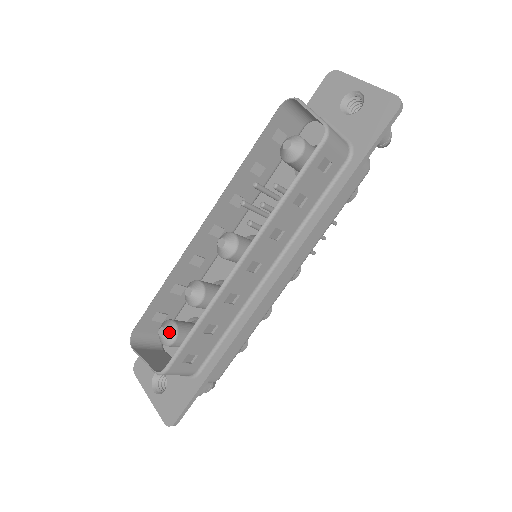
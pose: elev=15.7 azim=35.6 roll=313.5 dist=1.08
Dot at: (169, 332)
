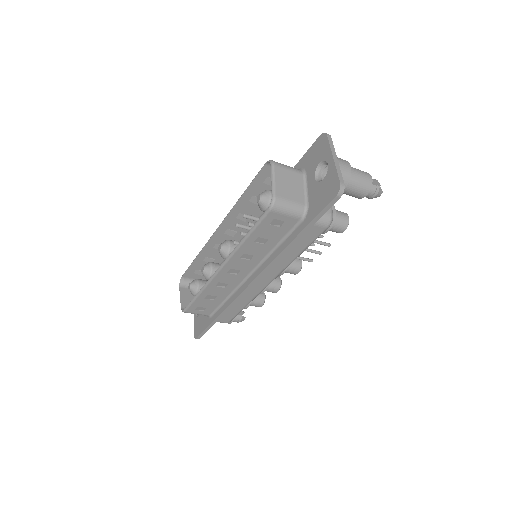
Dot at: (193, 288)
